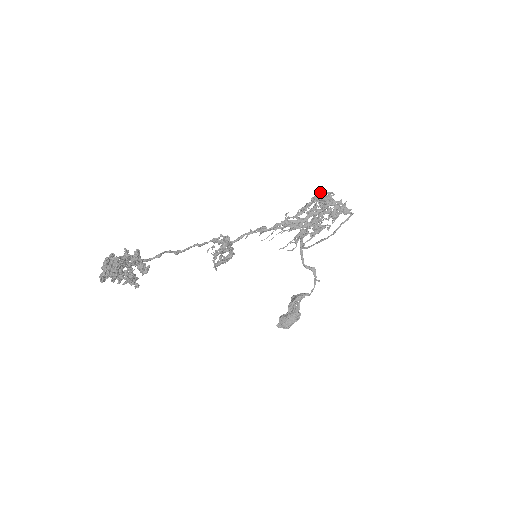
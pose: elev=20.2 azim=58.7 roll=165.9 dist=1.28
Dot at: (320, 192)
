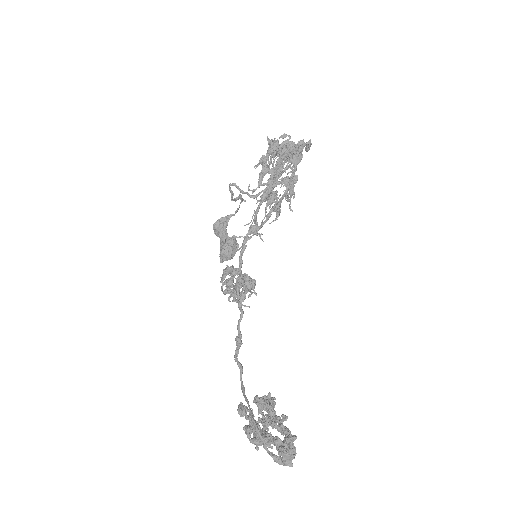
Dot at: (268, 140)
